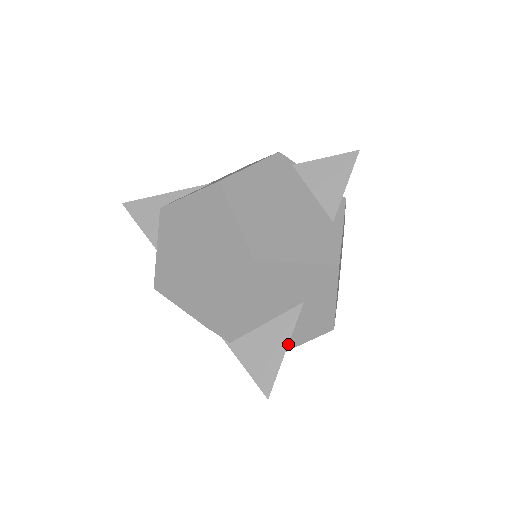
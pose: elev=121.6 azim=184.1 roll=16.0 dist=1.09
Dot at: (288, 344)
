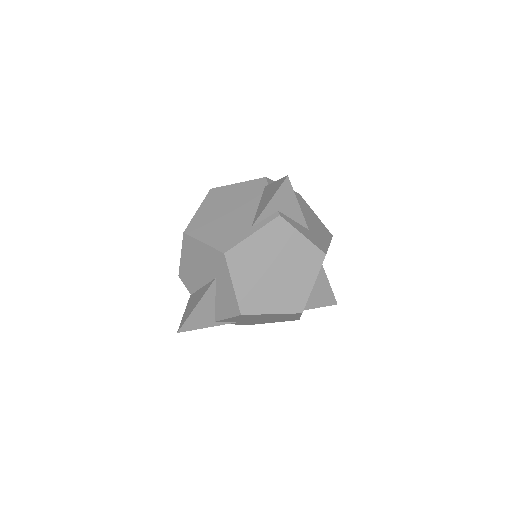
Dot at: (219, 314)
